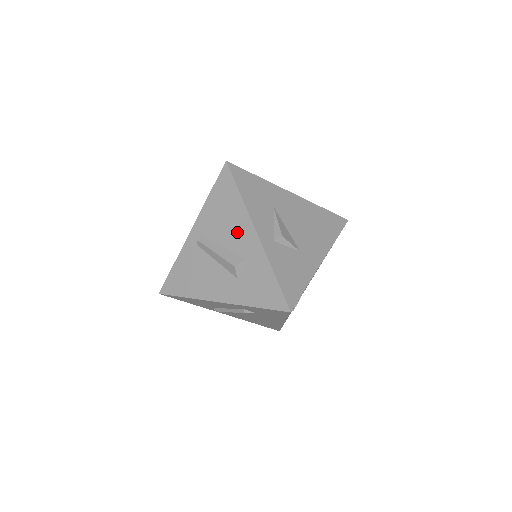
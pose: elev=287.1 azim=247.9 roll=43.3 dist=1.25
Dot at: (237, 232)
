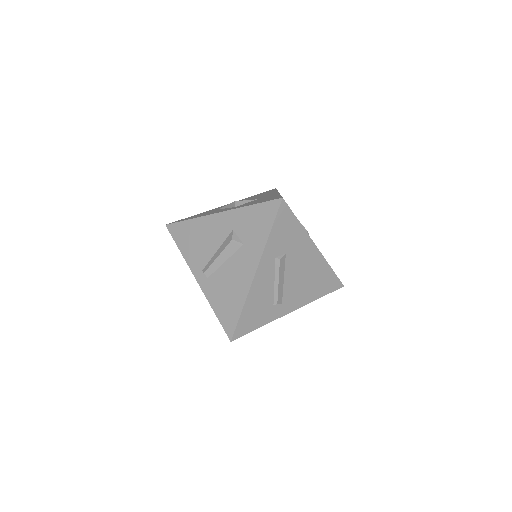
Dot at: (212, 232)
